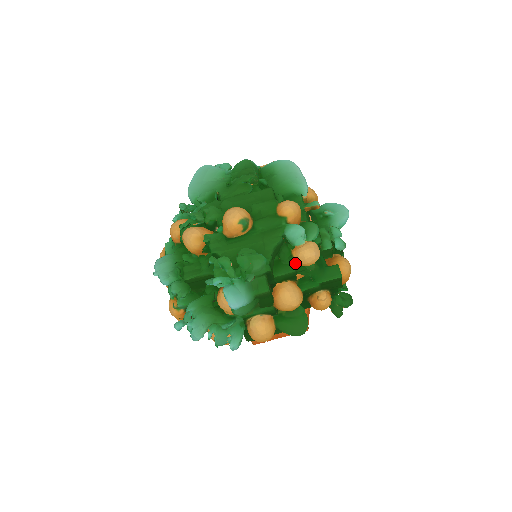
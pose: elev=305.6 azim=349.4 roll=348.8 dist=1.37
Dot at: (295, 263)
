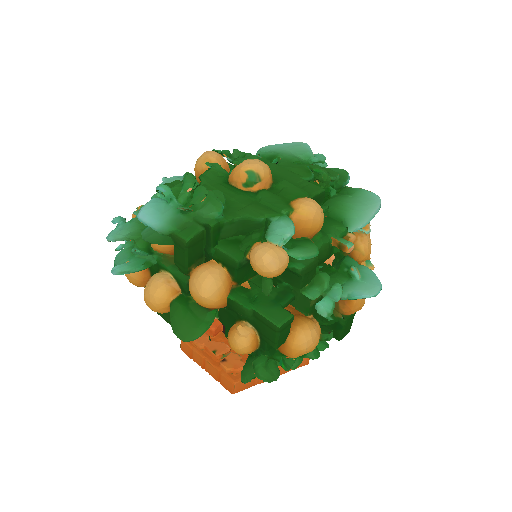
Dot at: (247, 255)
